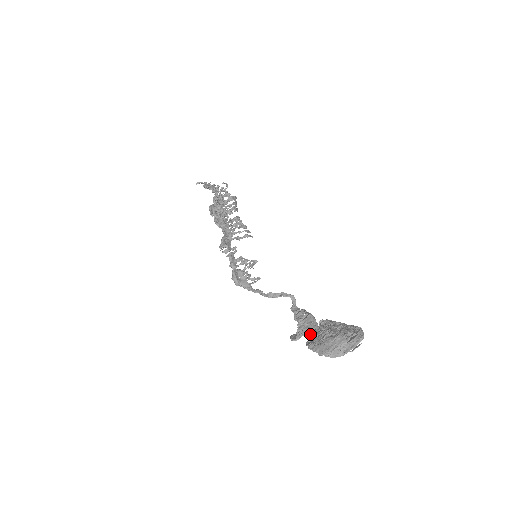
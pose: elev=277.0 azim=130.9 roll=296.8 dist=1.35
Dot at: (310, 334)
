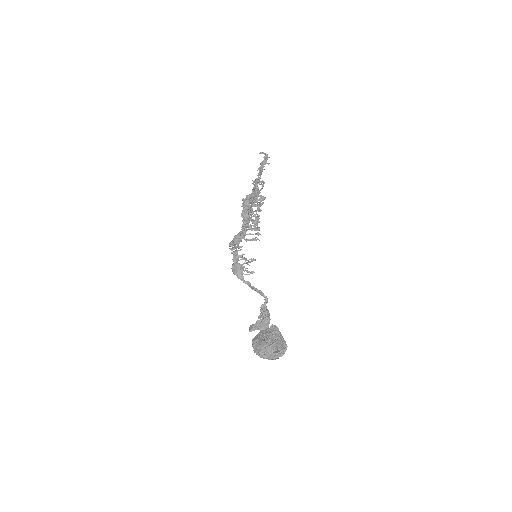
Dot at: (260, 331)
